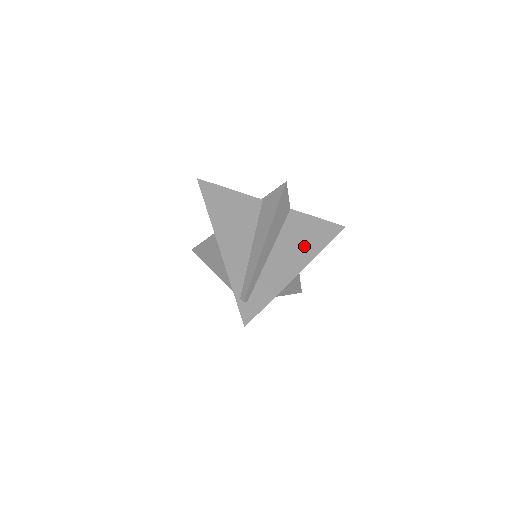
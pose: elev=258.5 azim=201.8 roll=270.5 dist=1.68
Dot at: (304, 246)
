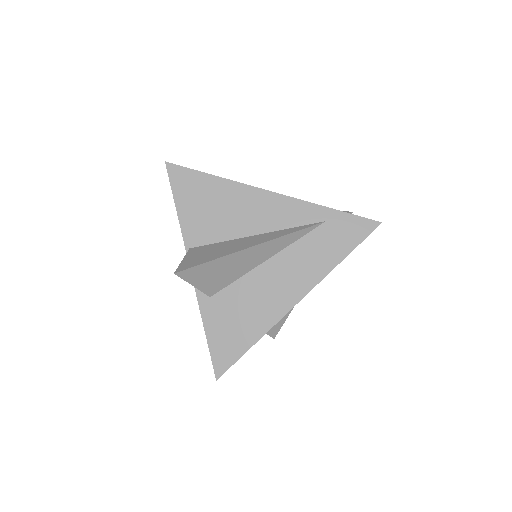
Dot at: occluded
